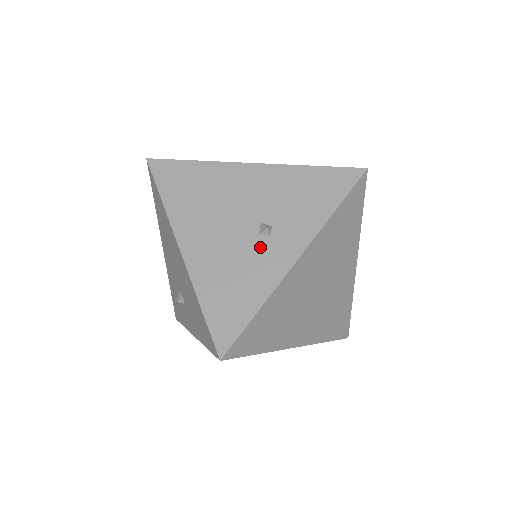
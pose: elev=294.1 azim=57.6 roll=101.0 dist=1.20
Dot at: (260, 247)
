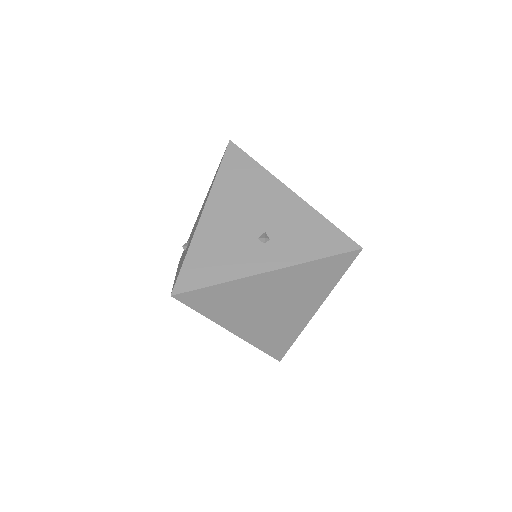
Dot at: (252, 246)
